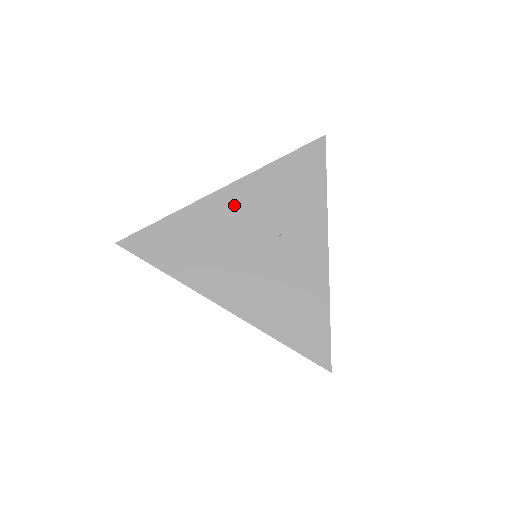
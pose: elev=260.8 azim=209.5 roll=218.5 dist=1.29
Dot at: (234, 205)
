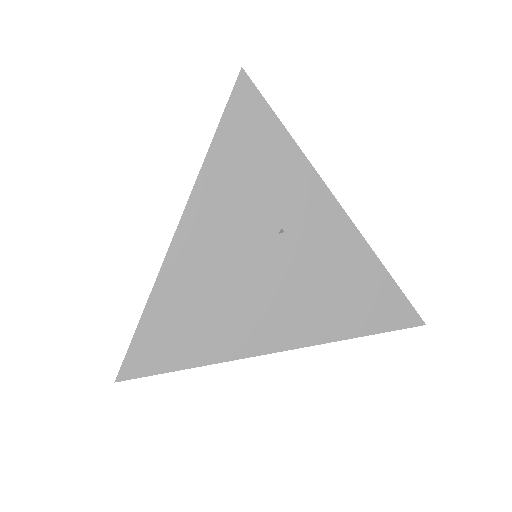
Dot at: (206, 237)
